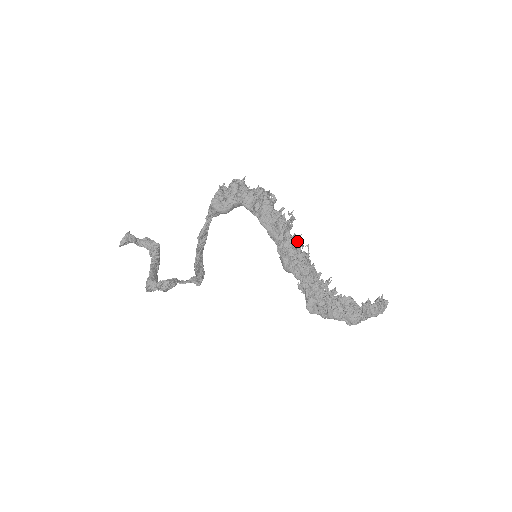
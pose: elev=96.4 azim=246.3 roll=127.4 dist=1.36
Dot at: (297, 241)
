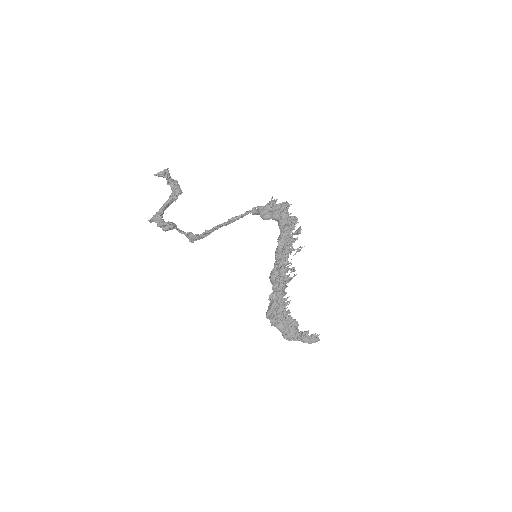
Dot at: occluded
